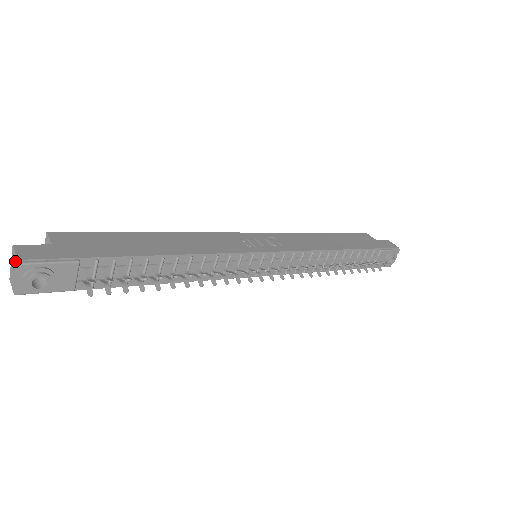
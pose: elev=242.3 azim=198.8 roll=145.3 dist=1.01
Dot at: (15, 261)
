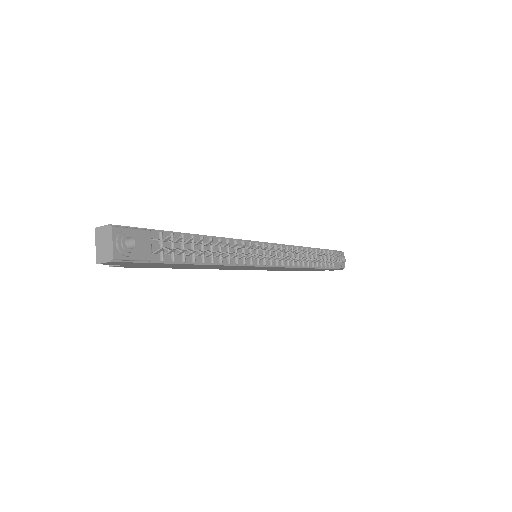
Dot at: (104, 232)
